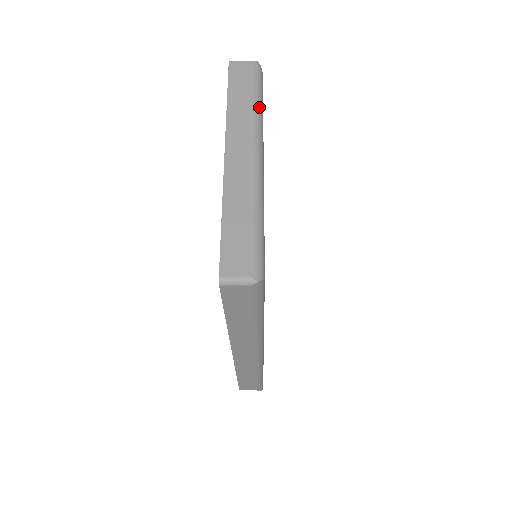
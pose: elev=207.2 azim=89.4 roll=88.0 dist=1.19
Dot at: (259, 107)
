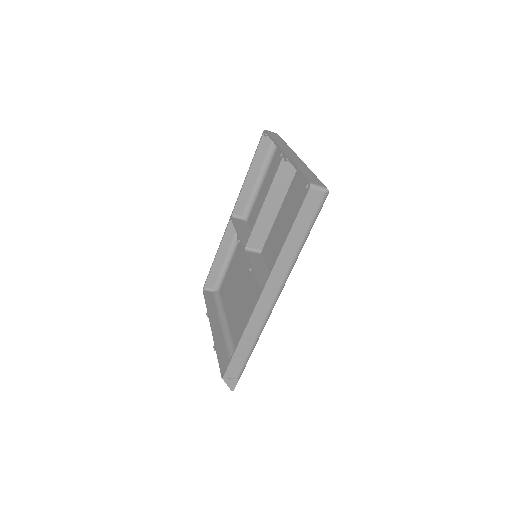
Dot at: occluded
